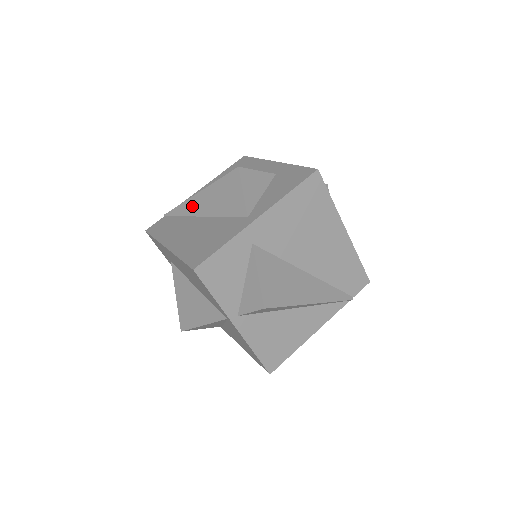
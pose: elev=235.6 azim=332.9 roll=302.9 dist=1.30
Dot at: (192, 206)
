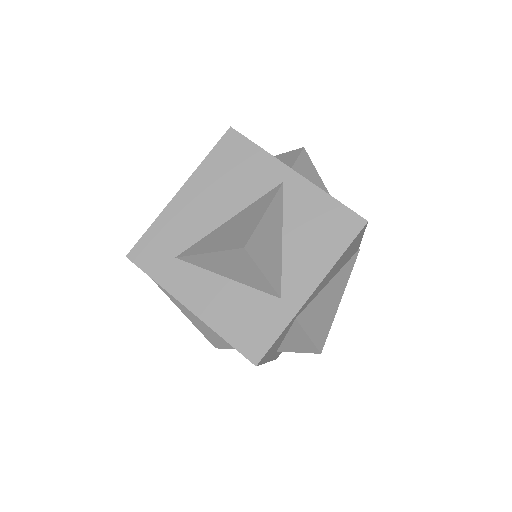
Dot at: occluded
